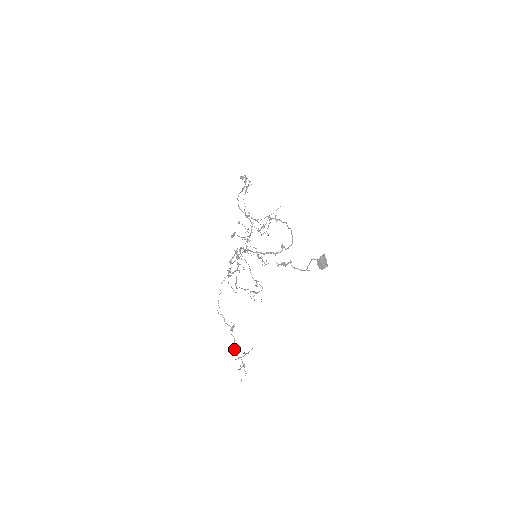
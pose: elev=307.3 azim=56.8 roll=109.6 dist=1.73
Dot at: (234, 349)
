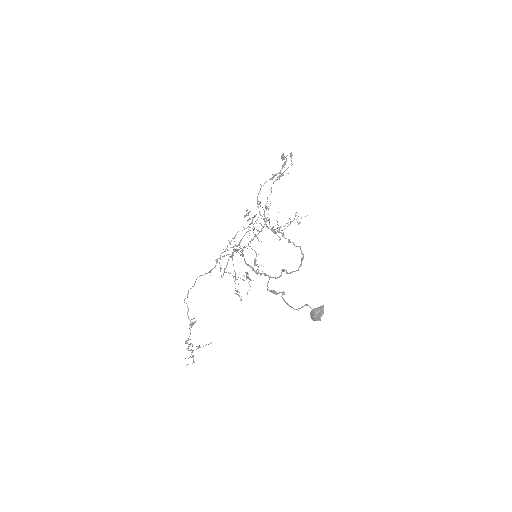
Dot at: (186, 343)
